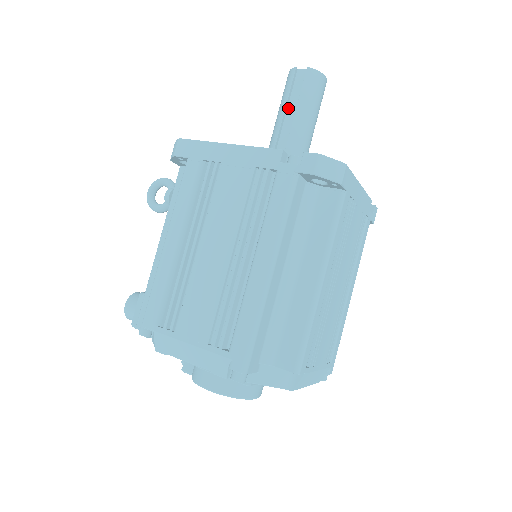
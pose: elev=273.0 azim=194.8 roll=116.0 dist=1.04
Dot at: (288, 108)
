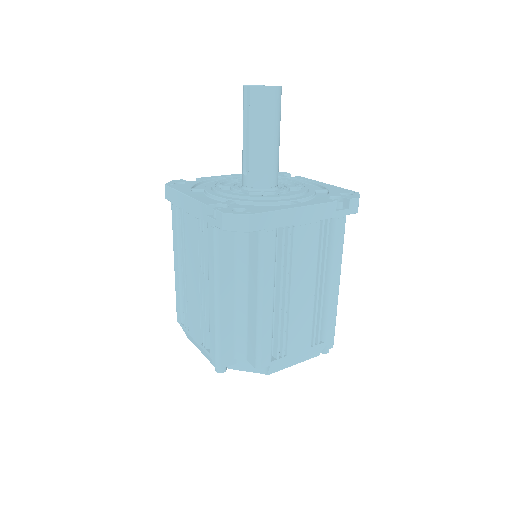
Dot at: (247, 127)
